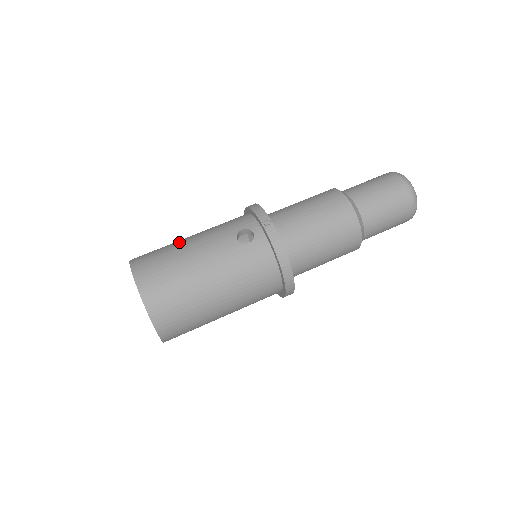
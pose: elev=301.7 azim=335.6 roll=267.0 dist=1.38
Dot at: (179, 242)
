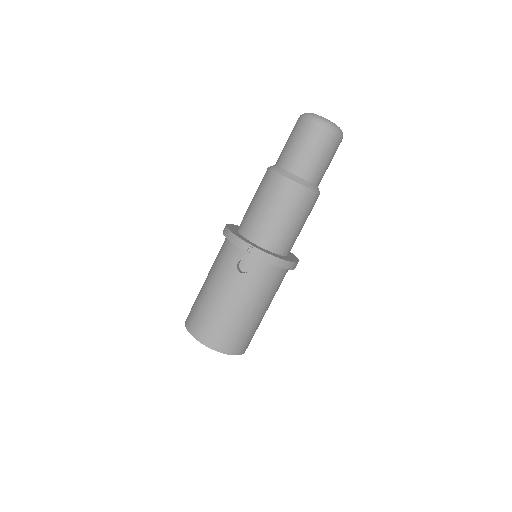
Dot at: (205, 296)
